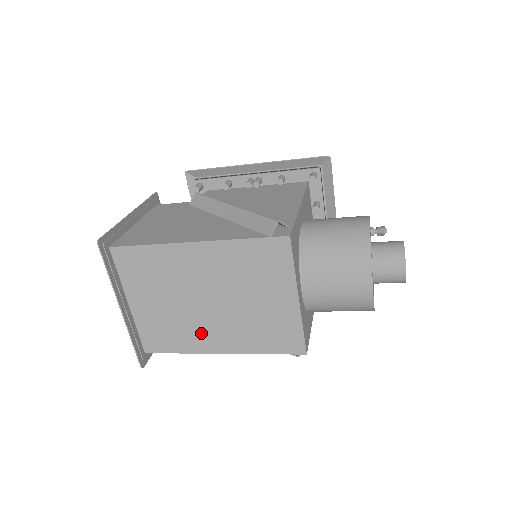
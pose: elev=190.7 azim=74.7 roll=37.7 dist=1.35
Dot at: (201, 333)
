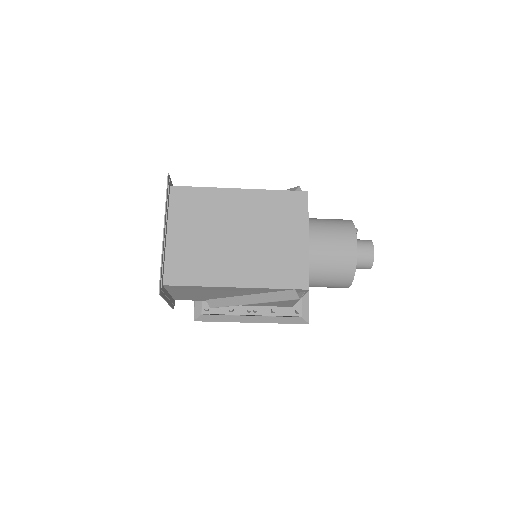
Dot at: (223, 266)
